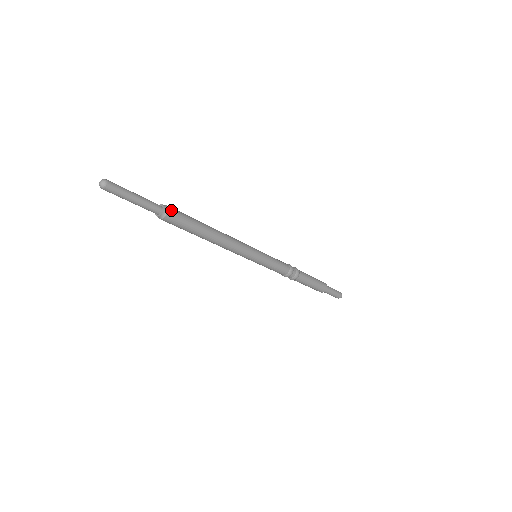
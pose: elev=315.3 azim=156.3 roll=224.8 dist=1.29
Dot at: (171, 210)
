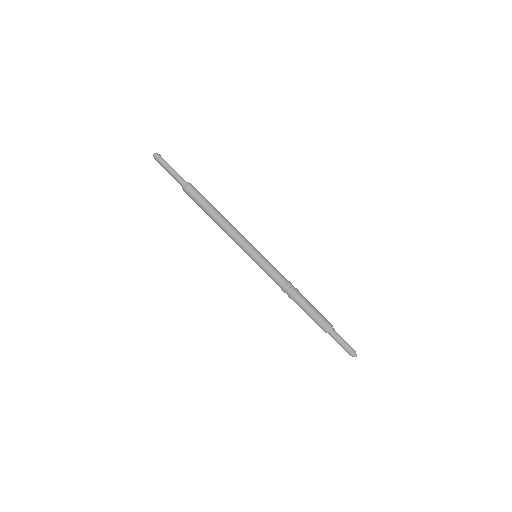
Dot at: (191, 186)
